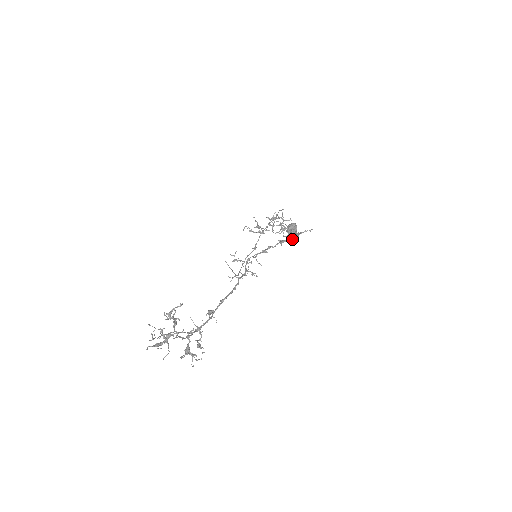
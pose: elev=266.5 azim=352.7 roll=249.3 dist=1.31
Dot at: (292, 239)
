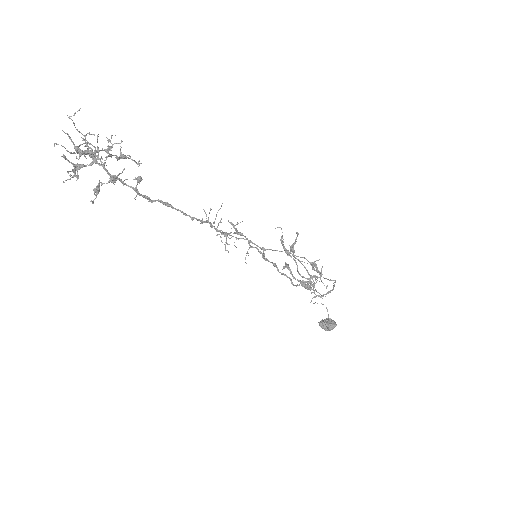
Dot at: (299, 281)
